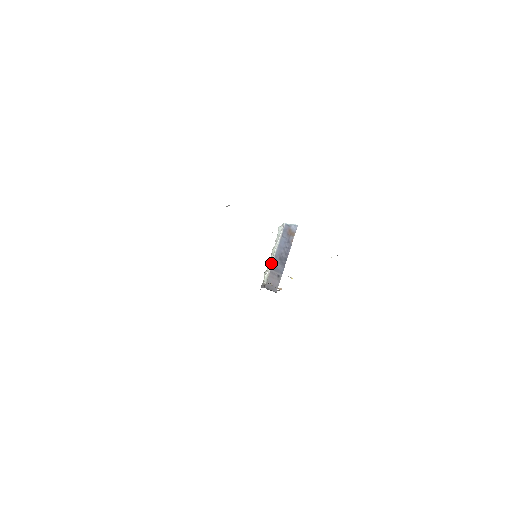
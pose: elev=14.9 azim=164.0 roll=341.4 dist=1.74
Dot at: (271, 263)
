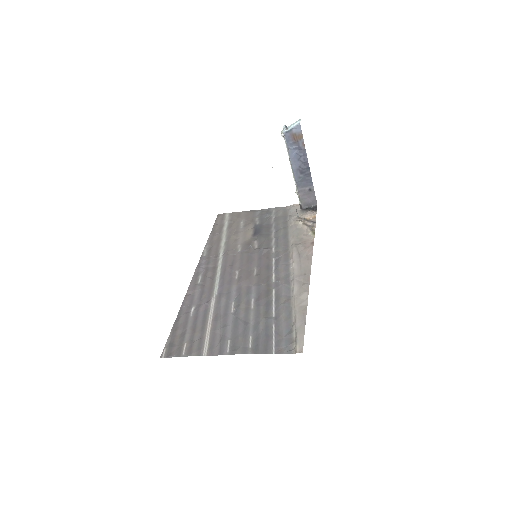
Dot at: occluded
